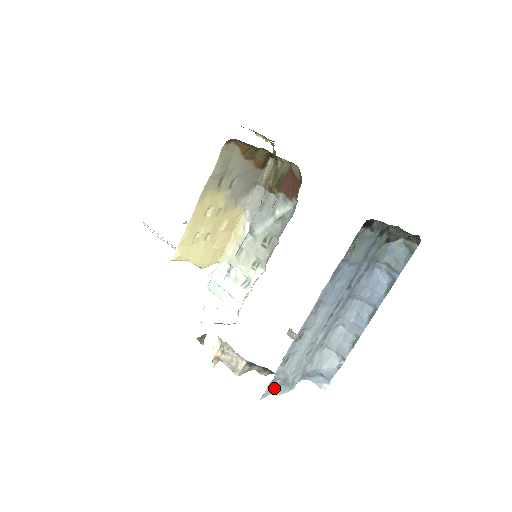
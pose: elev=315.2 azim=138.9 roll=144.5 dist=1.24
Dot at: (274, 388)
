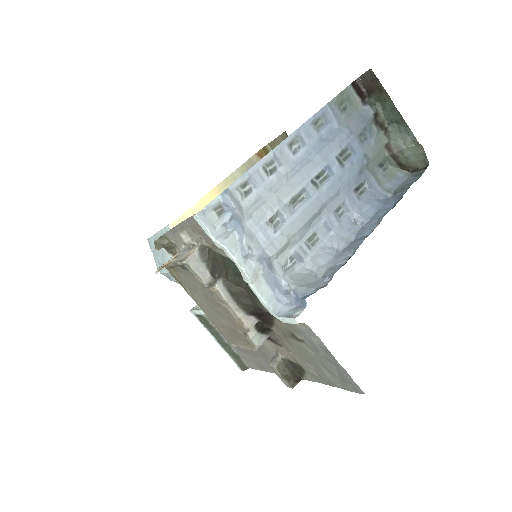
Dot at: (220, 225)
